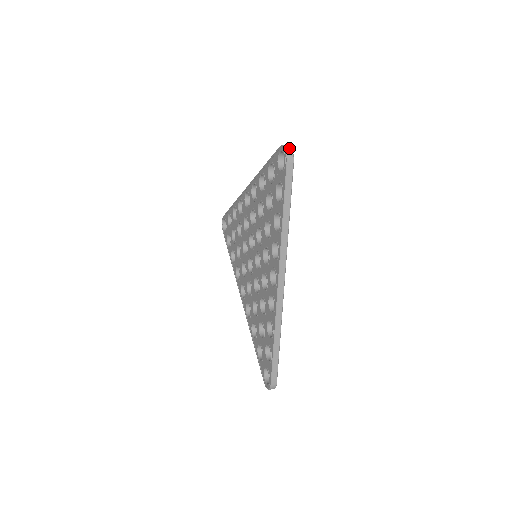
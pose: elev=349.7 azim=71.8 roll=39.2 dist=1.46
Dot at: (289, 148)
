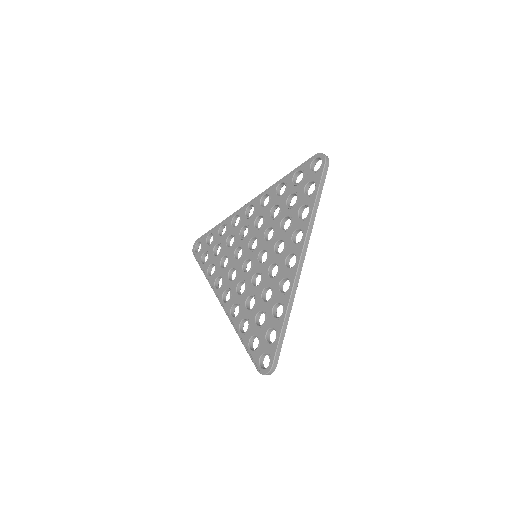
Dot at: occluded
